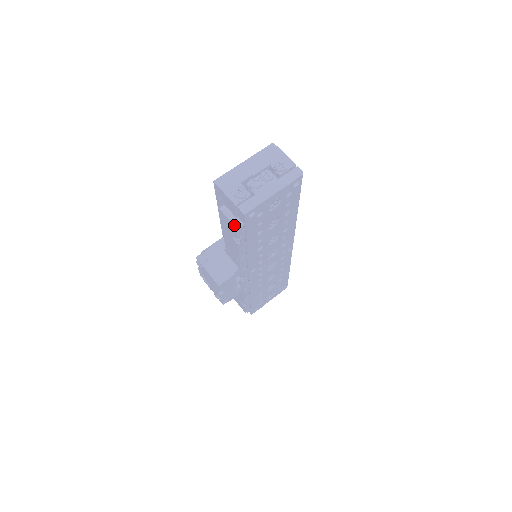
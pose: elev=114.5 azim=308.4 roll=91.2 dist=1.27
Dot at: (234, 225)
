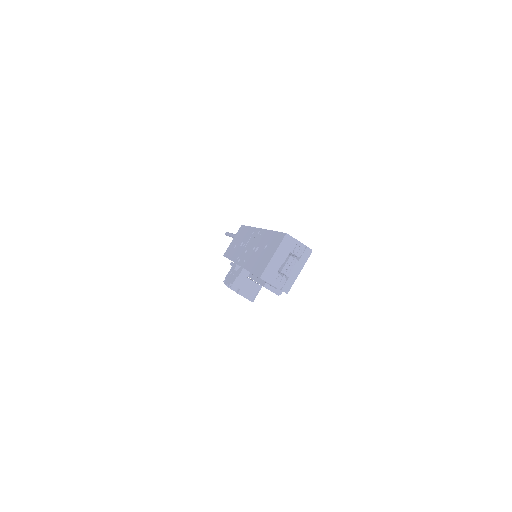
Dot at: occluded
